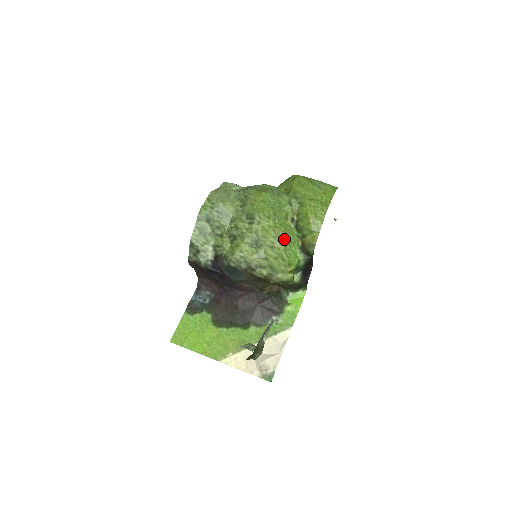
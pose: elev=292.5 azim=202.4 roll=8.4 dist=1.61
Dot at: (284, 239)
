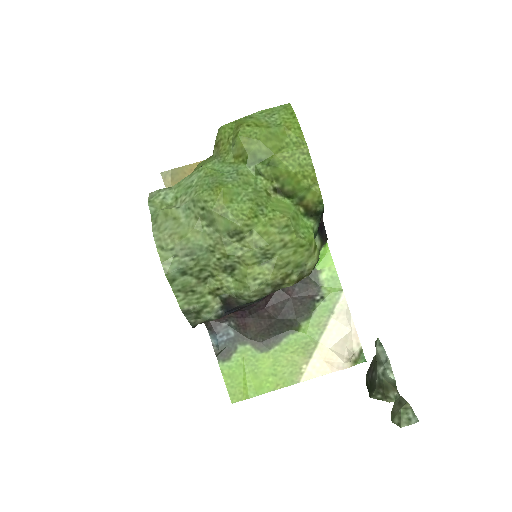
Dot at: (289, 225)
